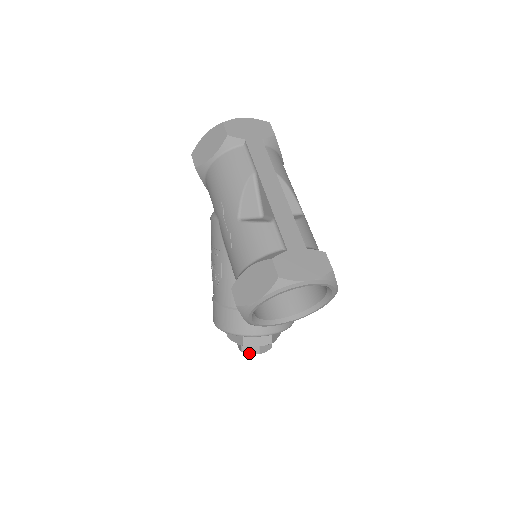
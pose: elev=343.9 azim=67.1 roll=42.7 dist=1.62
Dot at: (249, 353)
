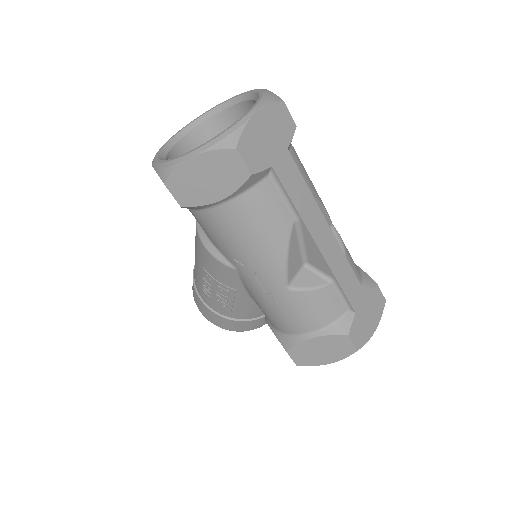
Dot at: occluded
